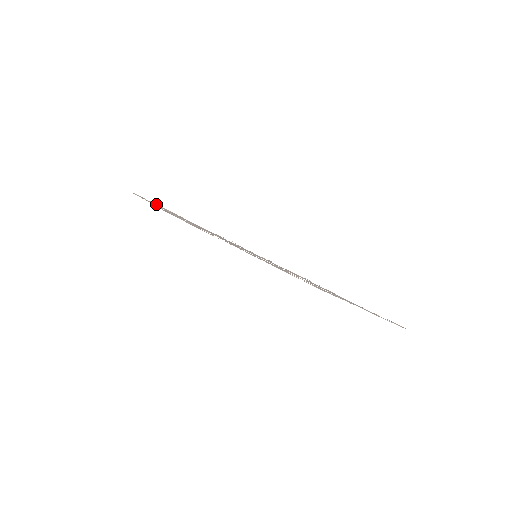
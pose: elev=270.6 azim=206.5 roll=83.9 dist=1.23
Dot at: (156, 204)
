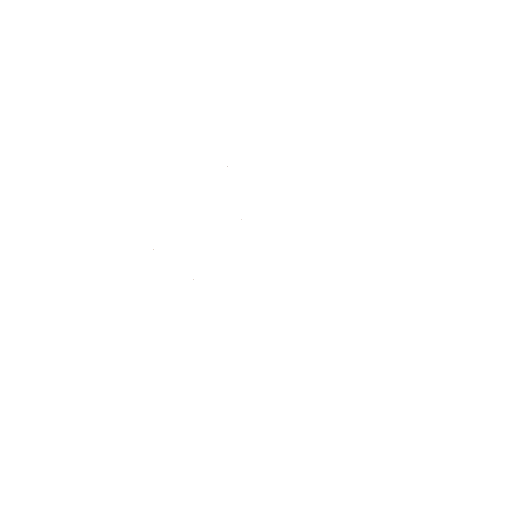
Dot at: occluded
